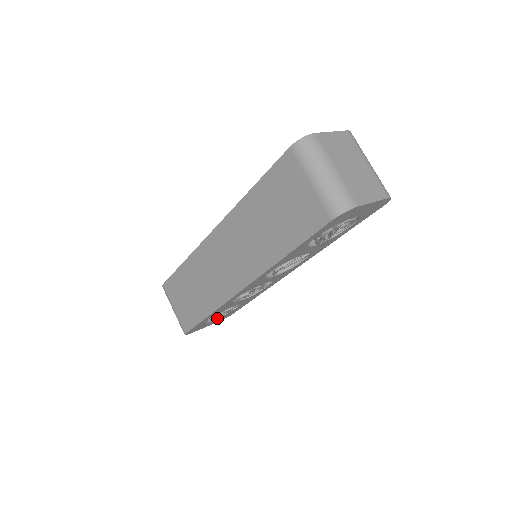
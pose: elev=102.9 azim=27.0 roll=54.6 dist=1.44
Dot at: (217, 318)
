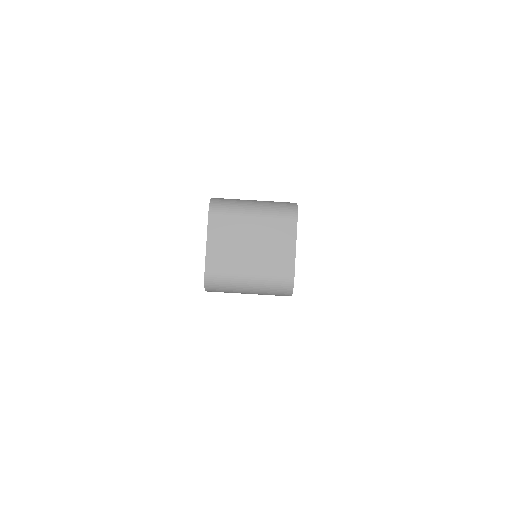
Dot at: occluded
